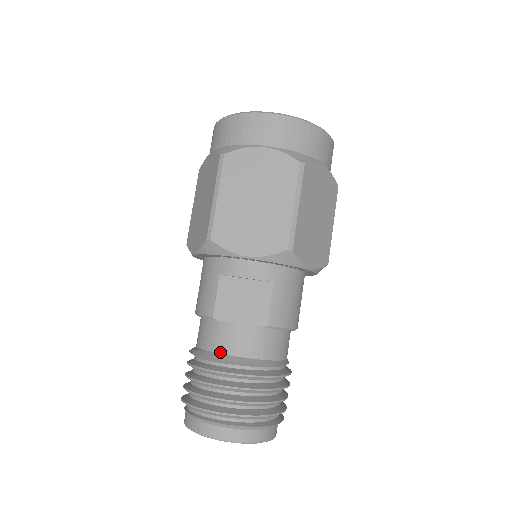
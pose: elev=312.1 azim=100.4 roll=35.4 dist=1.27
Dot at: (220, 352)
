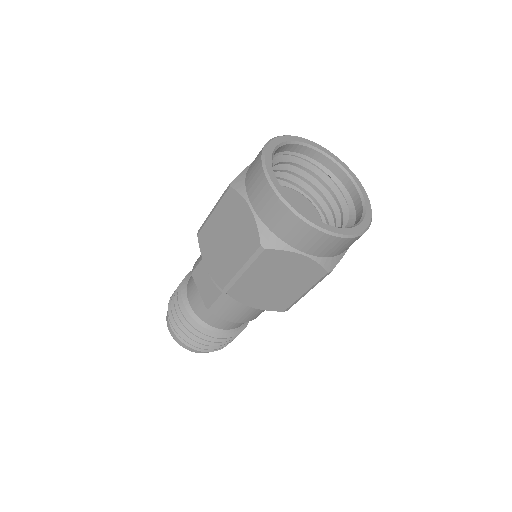
Dot at: (187, 293)
